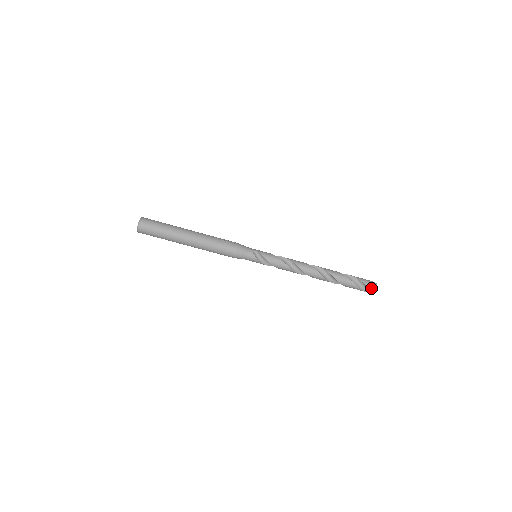
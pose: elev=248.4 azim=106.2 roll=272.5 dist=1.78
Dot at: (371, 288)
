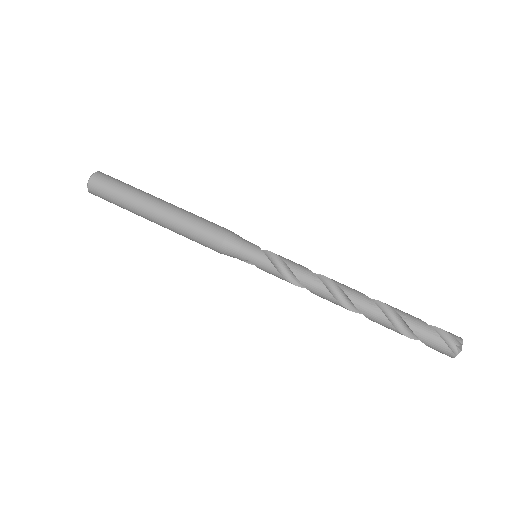
Dot at: (452, 334)
